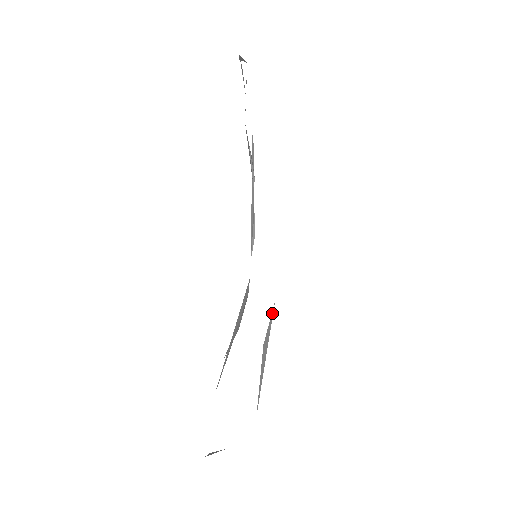
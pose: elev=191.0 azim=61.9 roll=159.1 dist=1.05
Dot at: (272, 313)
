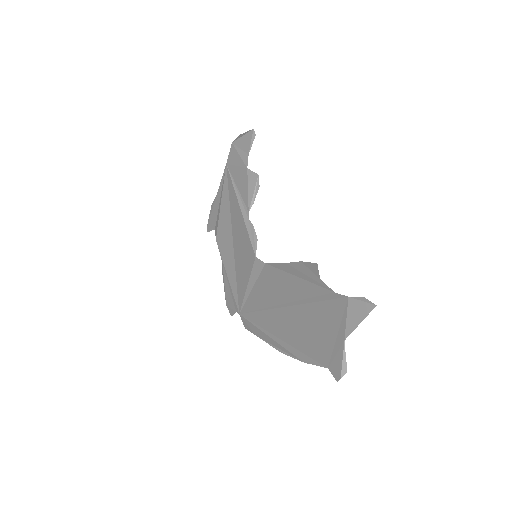
Dot at: (245, 319)
